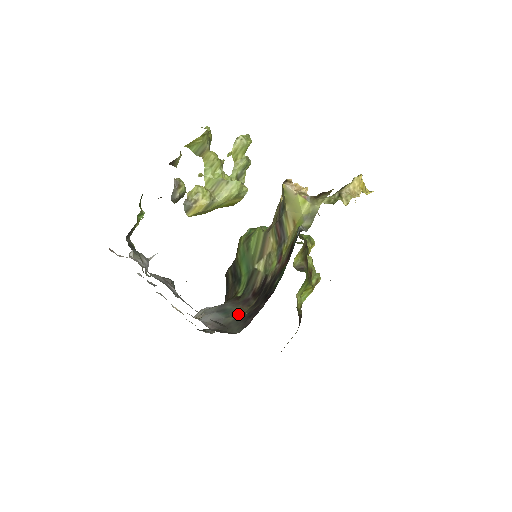
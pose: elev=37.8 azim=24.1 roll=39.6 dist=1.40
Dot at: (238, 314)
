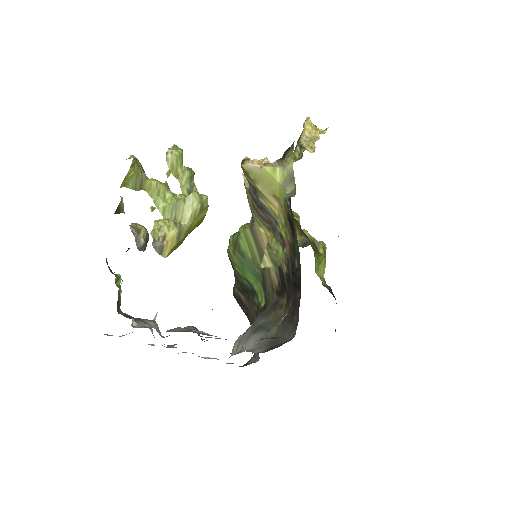
Dot at: (277, 321)
